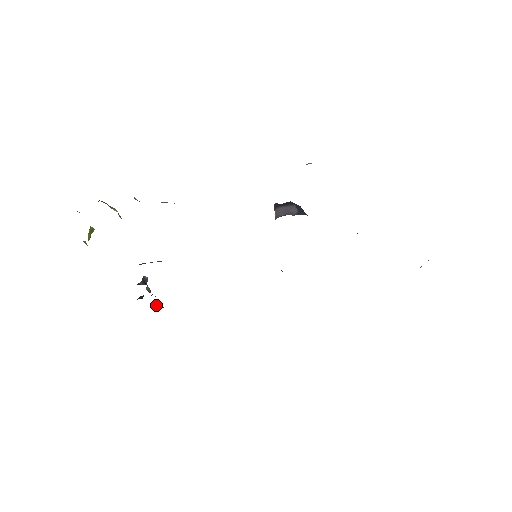
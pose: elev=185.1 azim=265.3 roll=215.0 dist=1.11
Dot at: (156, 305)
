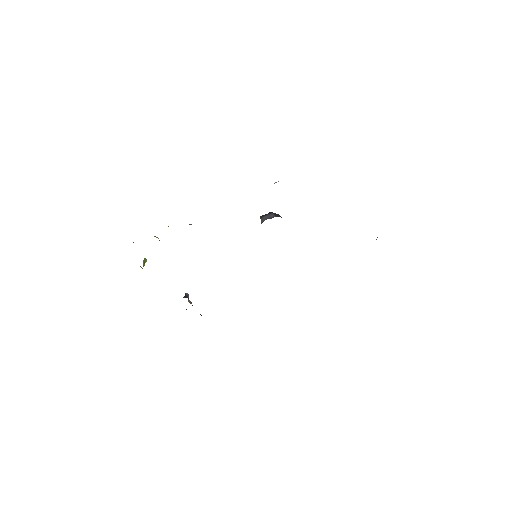
Dot at: occluded
